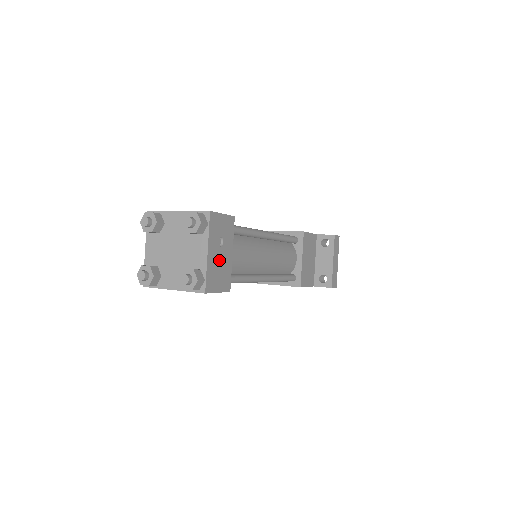
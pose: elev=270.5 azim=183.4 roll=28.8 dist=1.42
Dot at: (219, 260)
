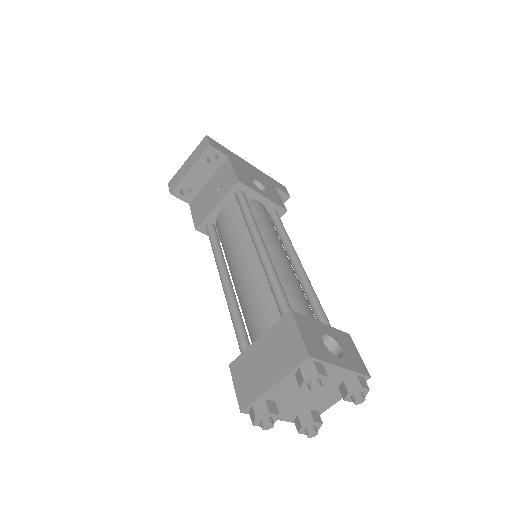
Dot at: occluded
